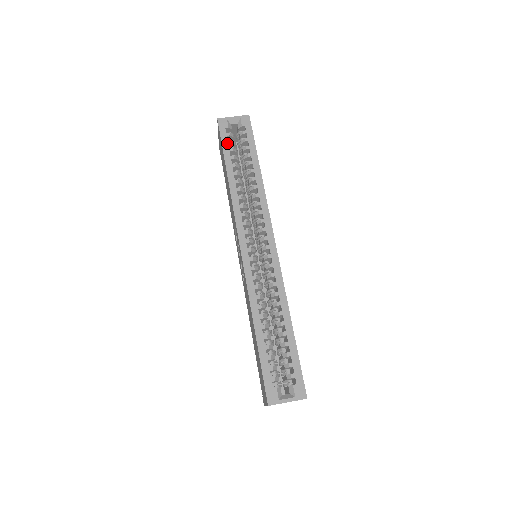
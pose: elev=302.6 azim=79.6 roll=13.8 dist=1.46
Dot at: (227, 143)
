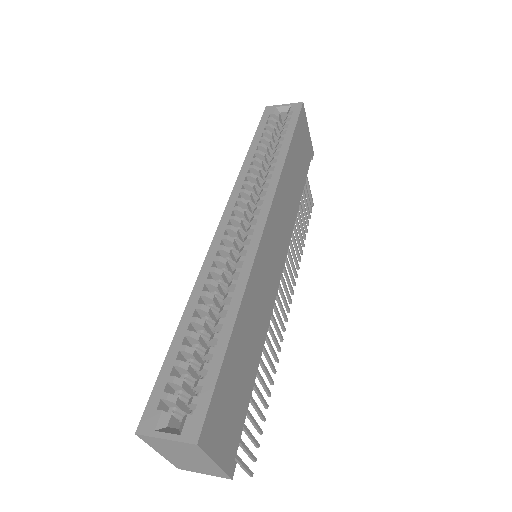
Dot at: (264, 126)
